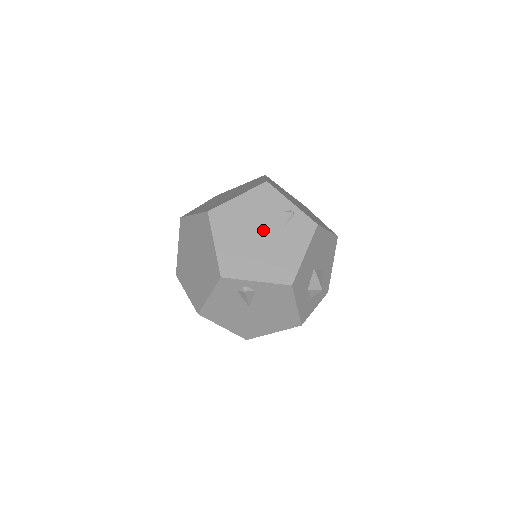
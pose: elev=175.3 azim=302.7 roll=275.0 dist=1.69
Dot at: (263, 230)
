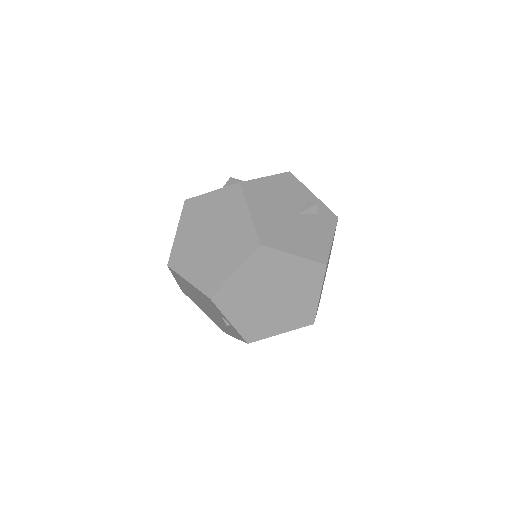
Dot at: (207, 307)
